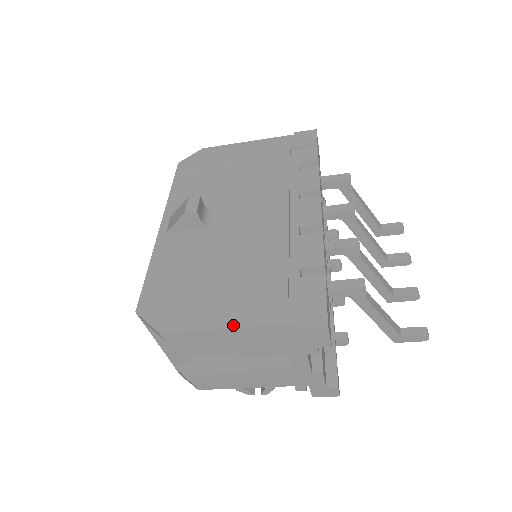
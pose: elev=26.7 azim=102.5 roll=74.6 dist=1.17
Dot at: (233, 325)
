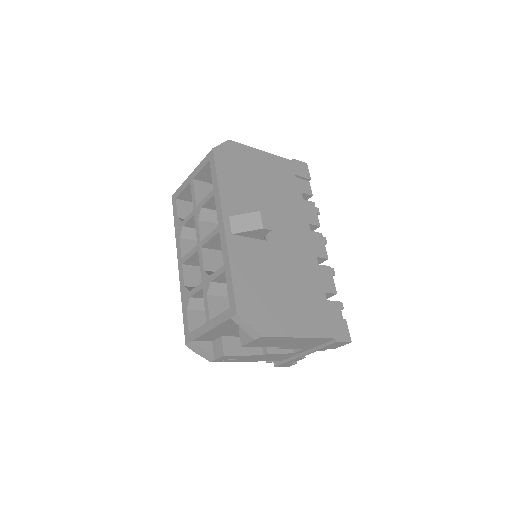
Dot at: (306, 335)
